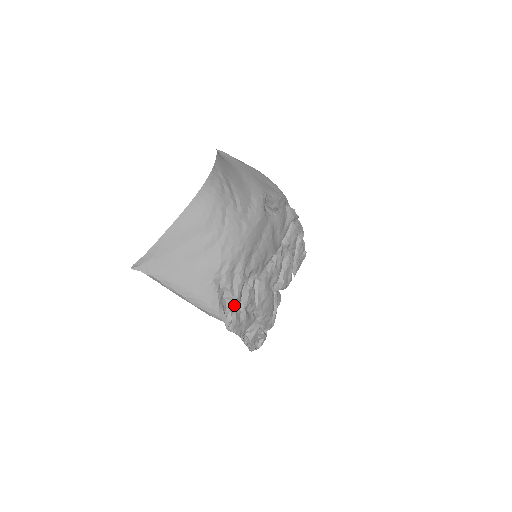
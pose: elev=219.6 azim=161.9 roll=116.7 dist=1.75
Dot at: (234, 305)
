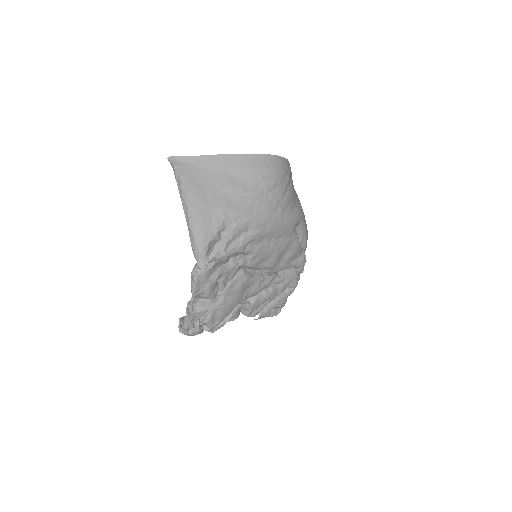
Dot at: (218, 257)
